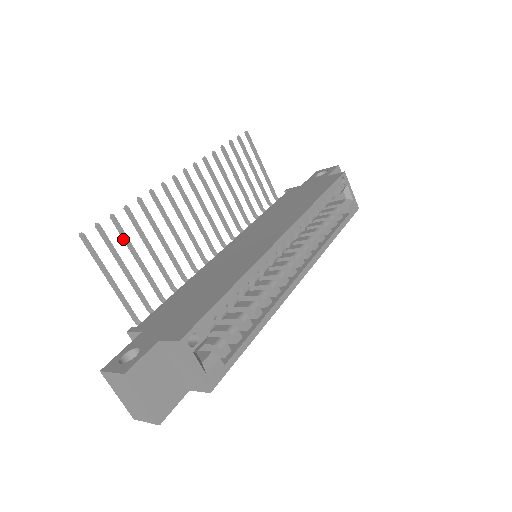
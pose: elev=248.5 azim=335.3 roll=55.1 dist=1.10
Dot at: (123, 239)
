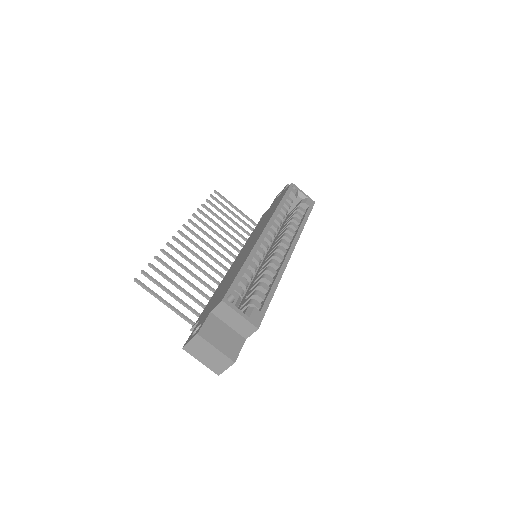
Dot at: occluded
